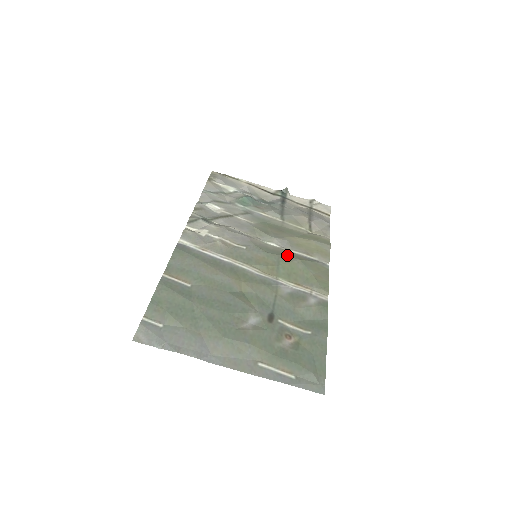
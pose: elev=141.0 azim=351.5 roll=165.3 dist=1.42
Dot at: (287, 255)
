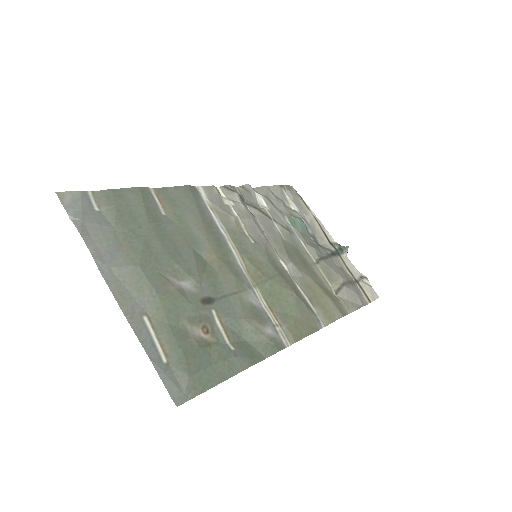
Dot at: (288, 281)
